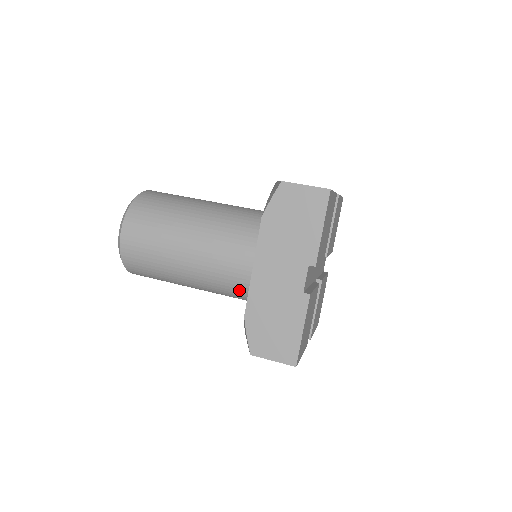
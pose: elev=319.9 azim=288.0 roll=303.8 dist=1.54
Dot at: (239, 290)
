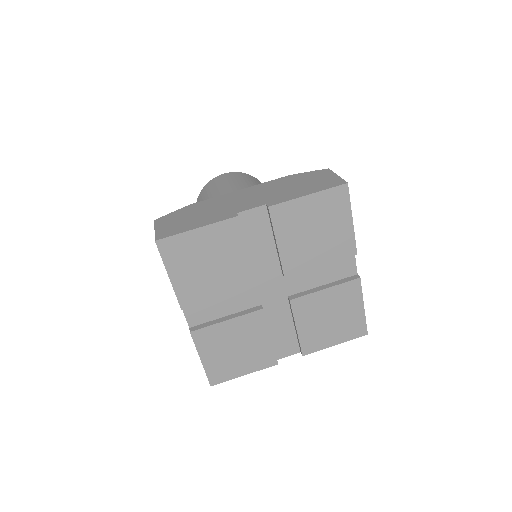
Dot at: occluded
